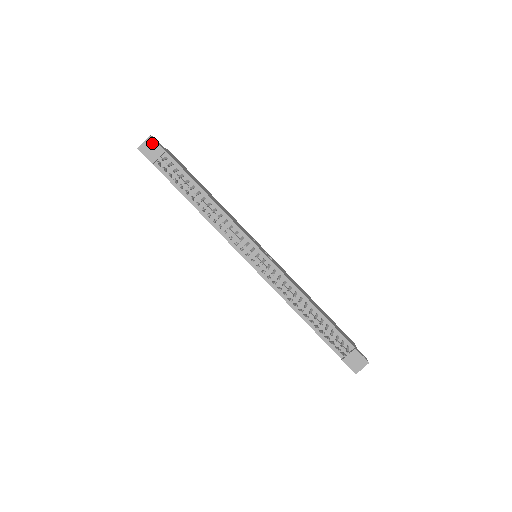
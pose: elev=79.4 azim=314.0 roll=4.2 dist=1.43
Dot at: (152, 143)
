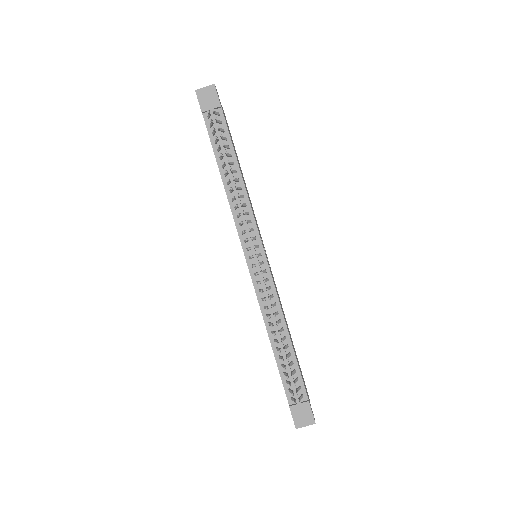
Dot at: (212, 92)
